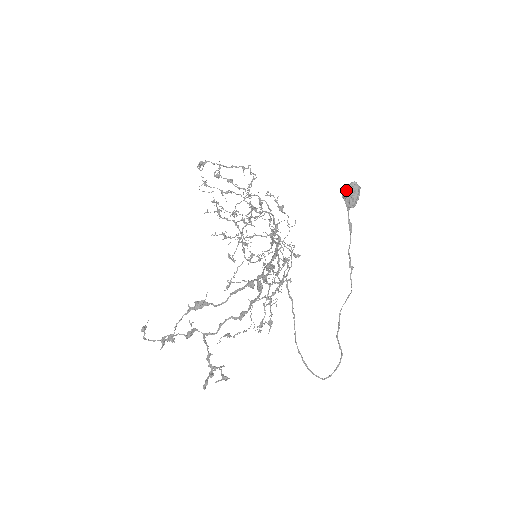
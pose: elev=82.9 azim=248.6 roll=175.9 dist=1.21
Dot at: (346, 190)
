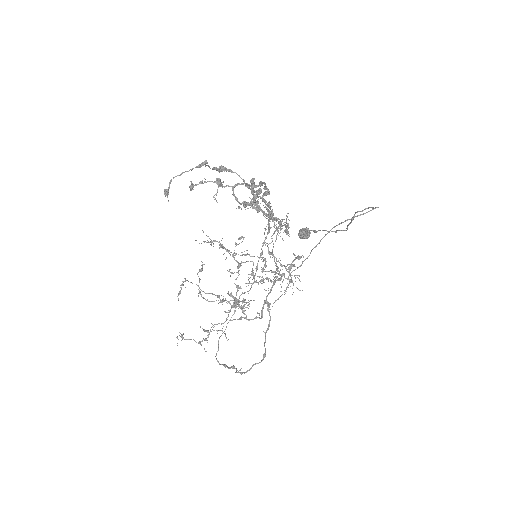
Dot at: (299, 231)
